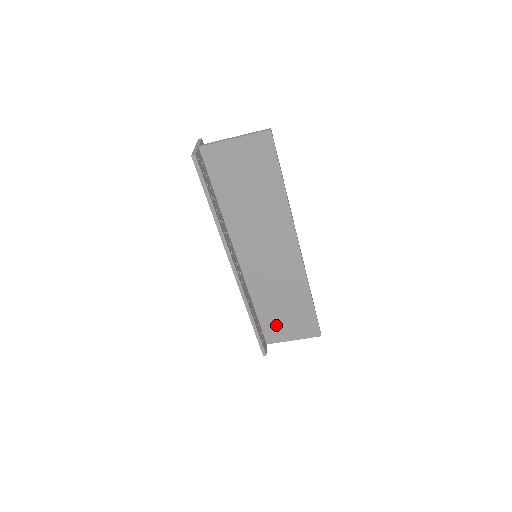
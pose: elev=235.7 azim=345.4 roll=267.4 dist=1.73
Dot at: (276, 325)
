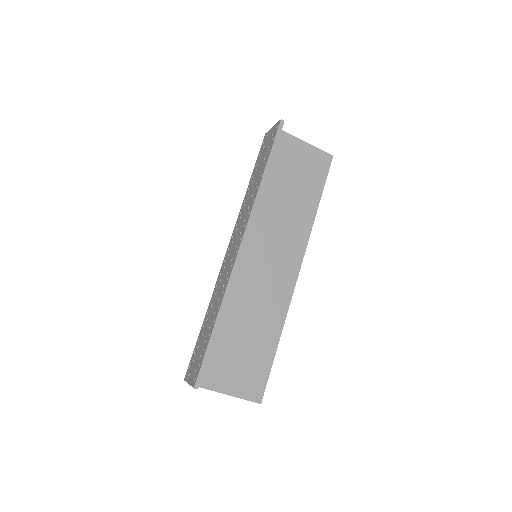
Dot at: (222, 359)
